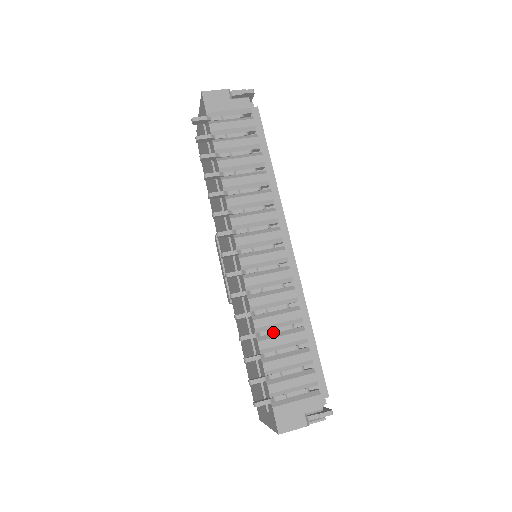
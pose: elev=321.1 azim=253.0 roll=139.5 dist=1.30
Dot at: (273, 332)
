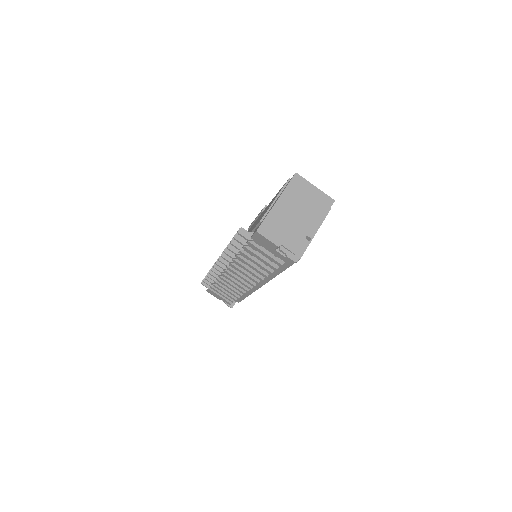
Dot at: occluded
